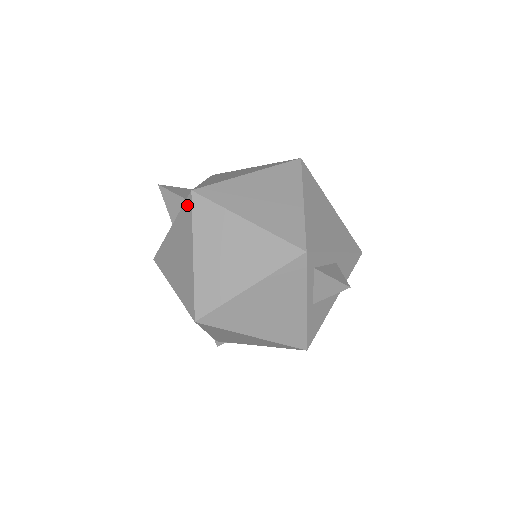
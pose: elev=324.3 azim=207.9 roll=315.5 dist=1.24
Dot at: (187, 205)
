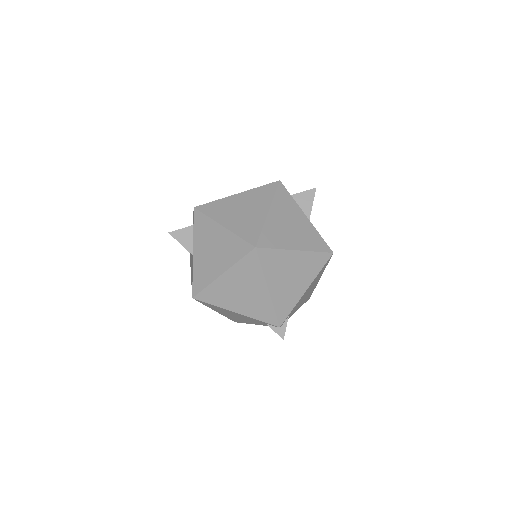
Dot at: (197, 218)
